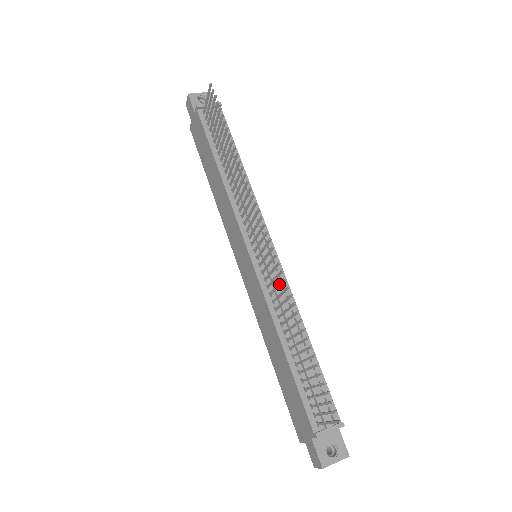
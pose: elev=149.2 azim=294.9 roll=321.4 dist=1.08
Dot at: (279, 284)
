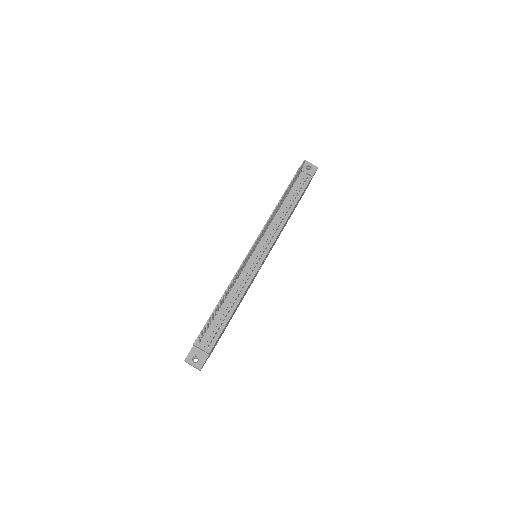
Dot at: (240, 268)
